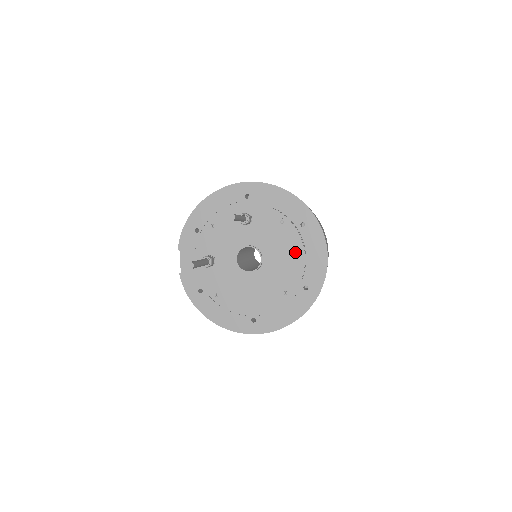
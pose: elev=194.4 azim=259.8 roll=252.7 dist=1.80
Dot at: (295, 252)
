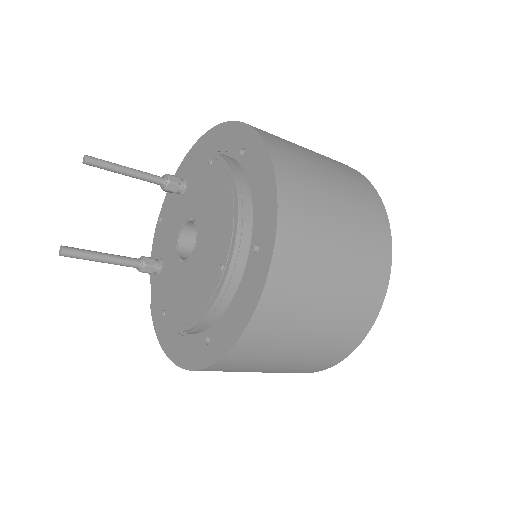
Dot at: (226, 193)
